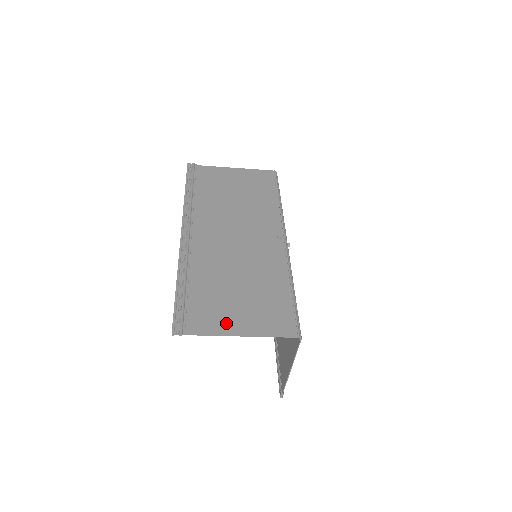
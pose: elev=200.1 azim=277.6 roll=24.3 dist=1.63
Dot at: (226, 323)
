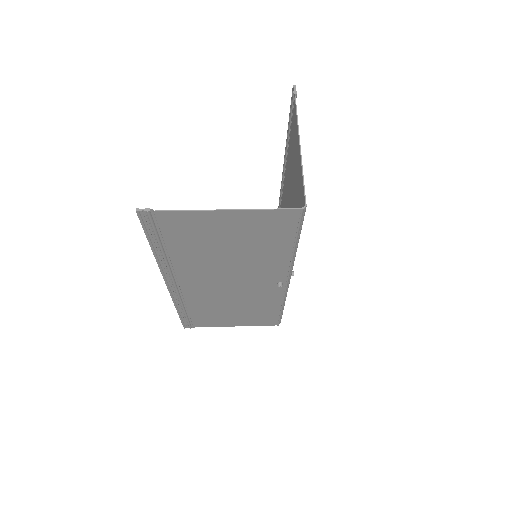
Dot at: (223, 323)
